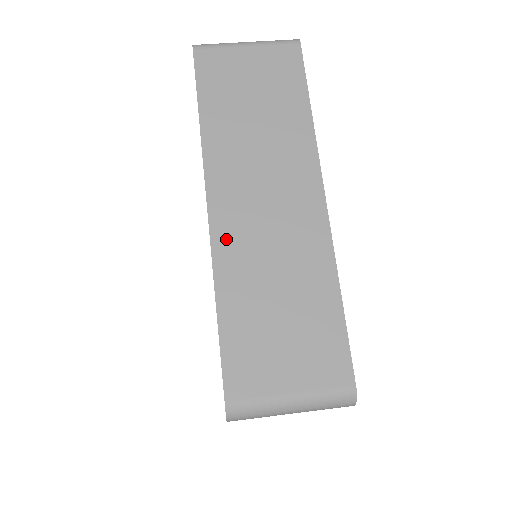
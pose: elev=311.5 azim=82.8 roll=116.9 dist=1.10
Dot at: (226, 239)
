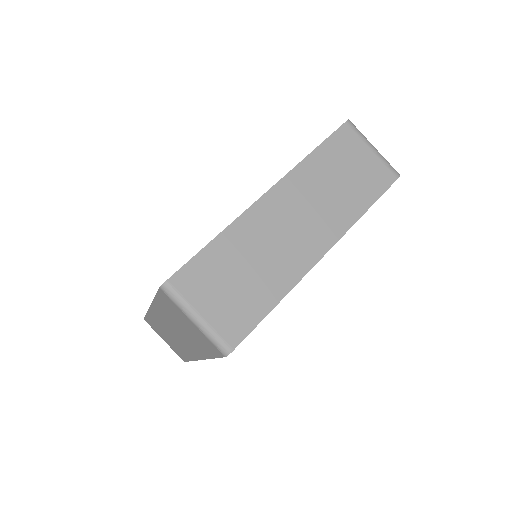
Dot at: (154, 316)
